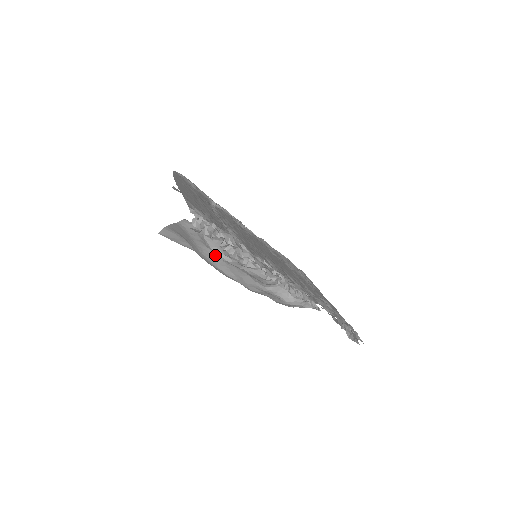
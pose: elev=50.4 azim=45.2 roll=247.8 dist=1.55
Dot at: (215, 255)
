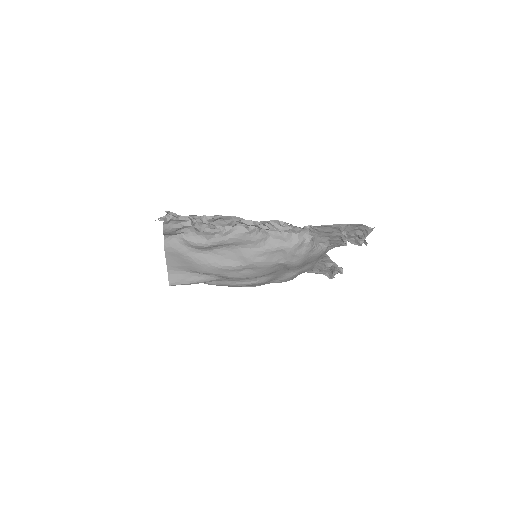
Dot at: (210, 255)
